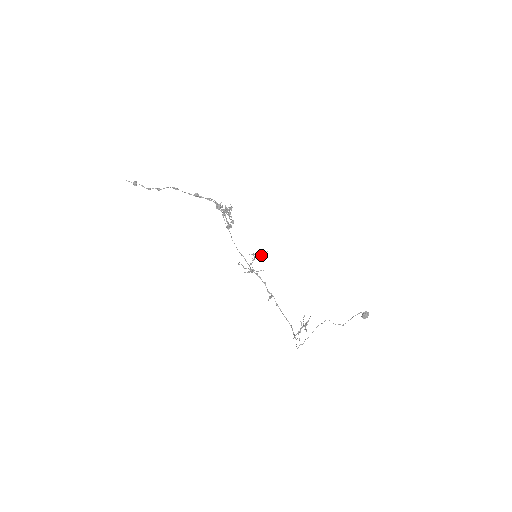
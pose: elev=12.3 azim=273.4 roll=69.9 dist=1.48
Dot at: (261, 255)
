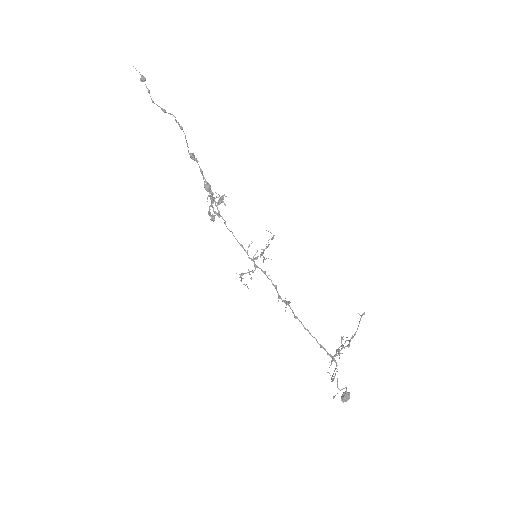
Dot at: (263, 256)
